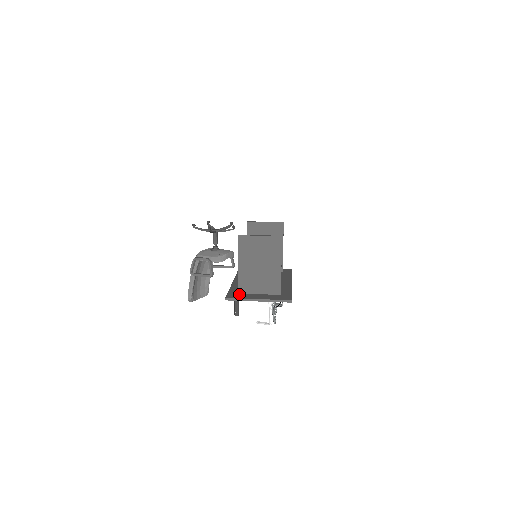
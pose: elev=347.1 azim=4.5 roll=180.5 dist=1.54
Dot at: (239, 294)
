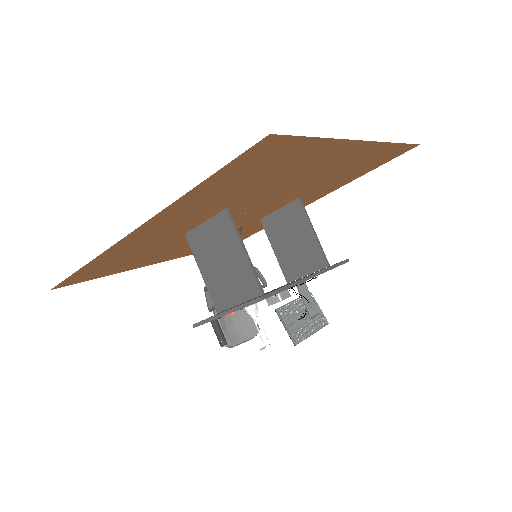
Dot at: (216, 314)
